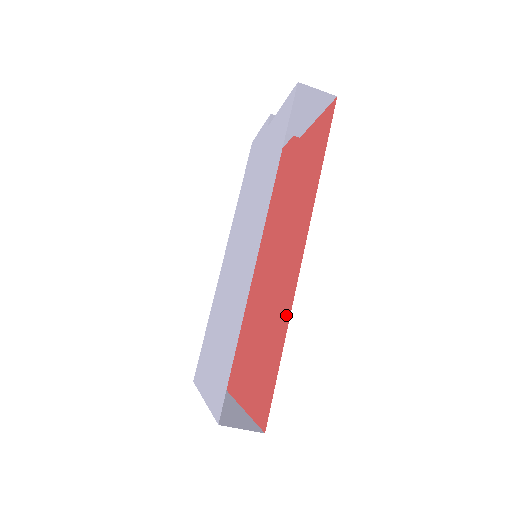
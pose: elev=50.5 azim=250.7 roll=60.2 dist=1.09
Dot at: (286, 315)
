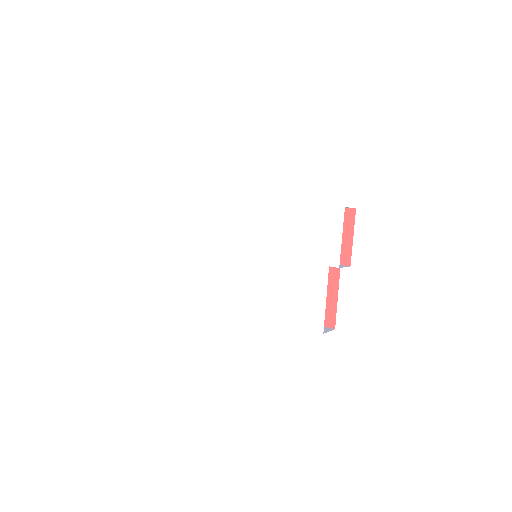
Dot at: occluded
